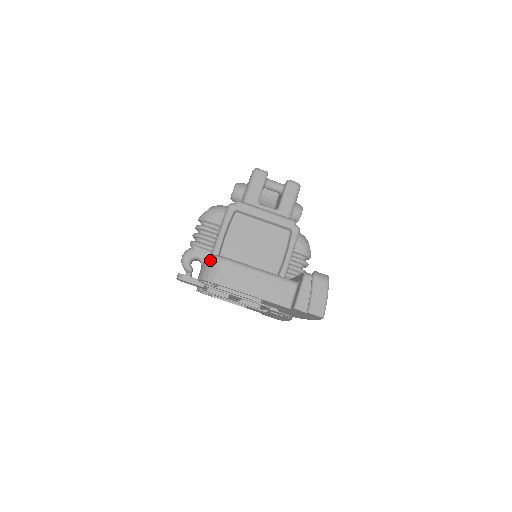
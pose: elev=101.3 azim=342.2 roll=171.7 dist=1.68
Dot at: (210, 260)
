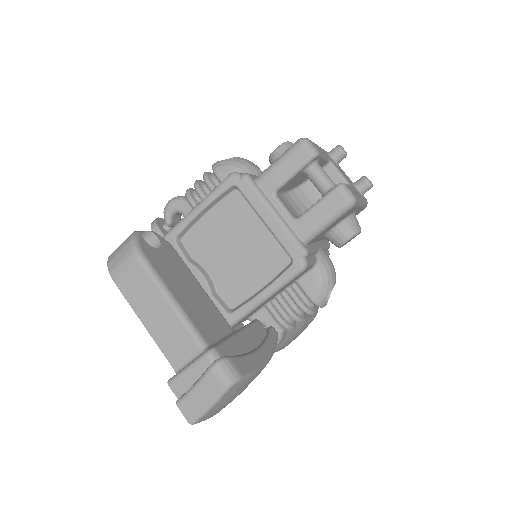
Dot at: (127, 241)
